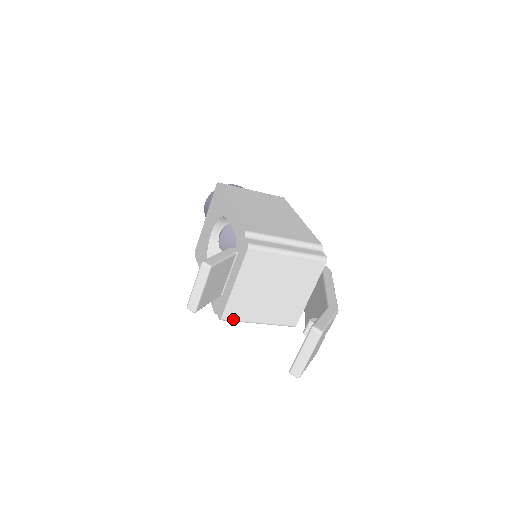
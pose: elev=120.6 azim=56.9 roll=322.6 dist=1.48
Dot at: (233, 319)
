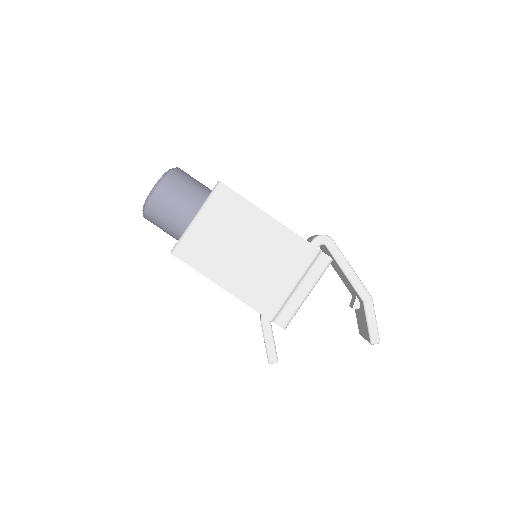
Dot at: occluded
